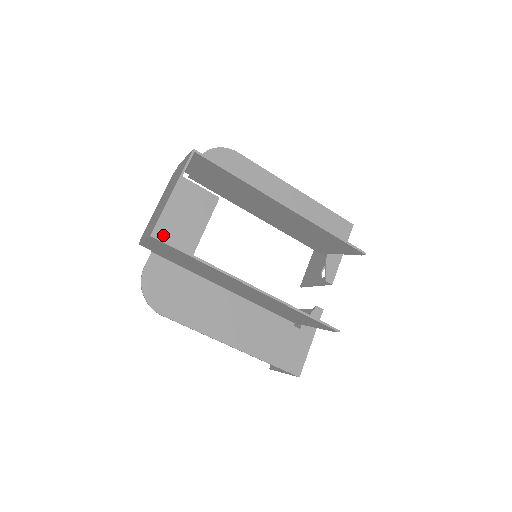
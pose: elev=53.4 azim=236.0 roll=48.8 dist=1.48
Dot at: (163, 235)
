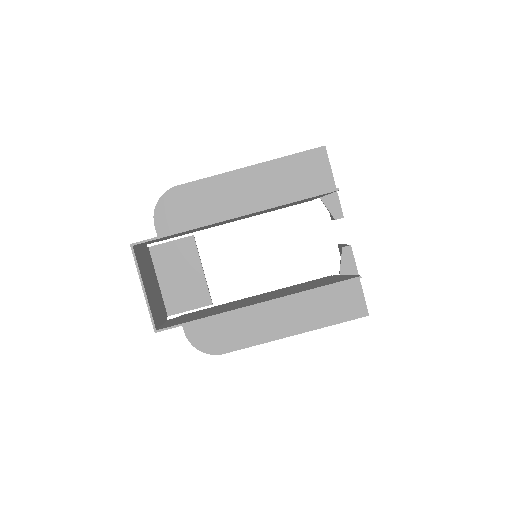
Dot at: (178, 300)
